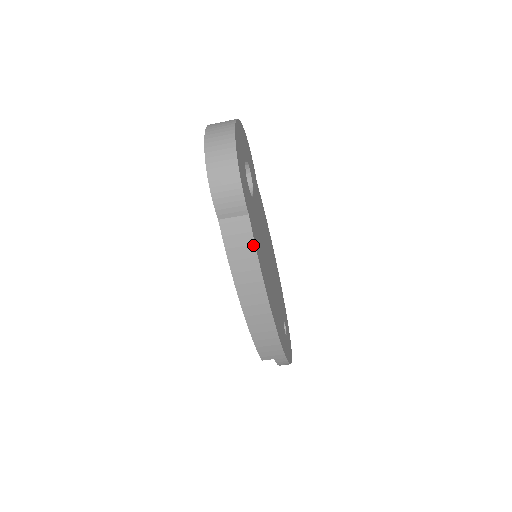
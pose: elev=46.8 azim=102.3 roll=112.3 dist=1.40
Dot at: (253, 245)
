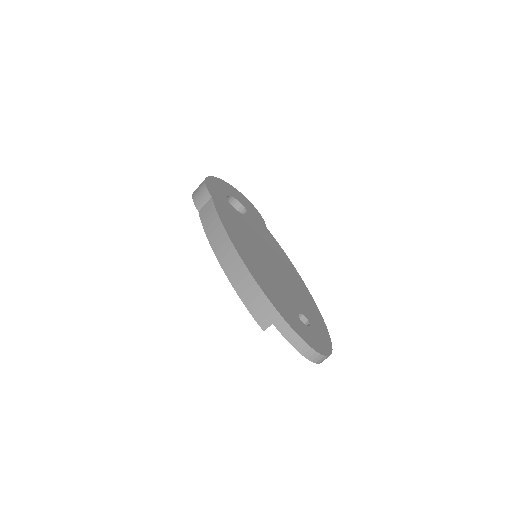
Dot at: (215, 211)
